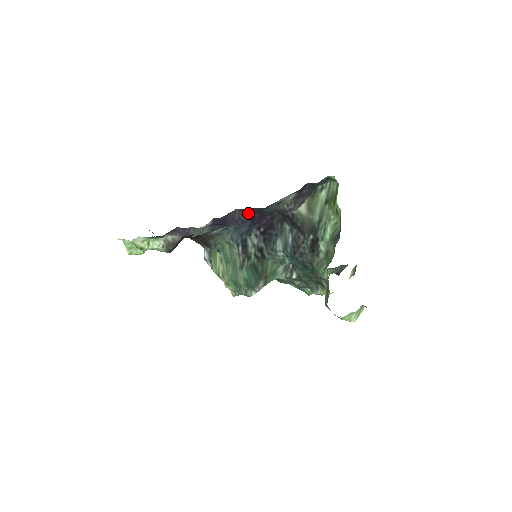
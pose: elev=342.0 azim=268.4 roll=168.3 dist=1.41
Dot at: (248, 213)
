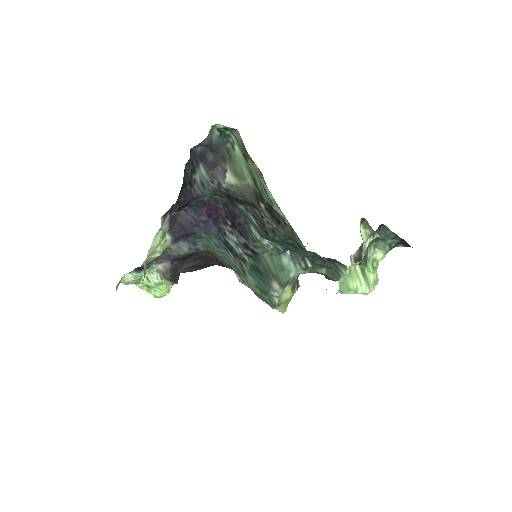
Dot at: (196, 211)
